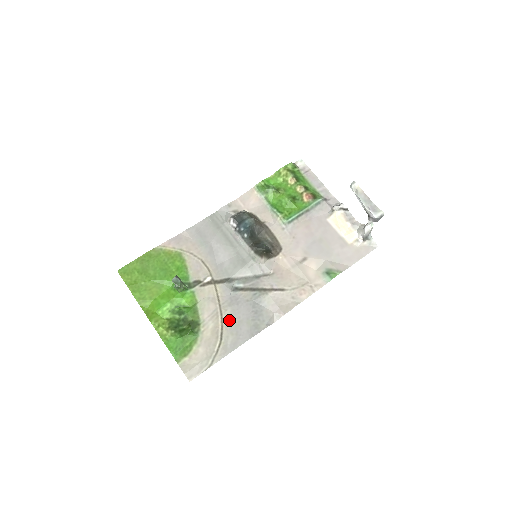
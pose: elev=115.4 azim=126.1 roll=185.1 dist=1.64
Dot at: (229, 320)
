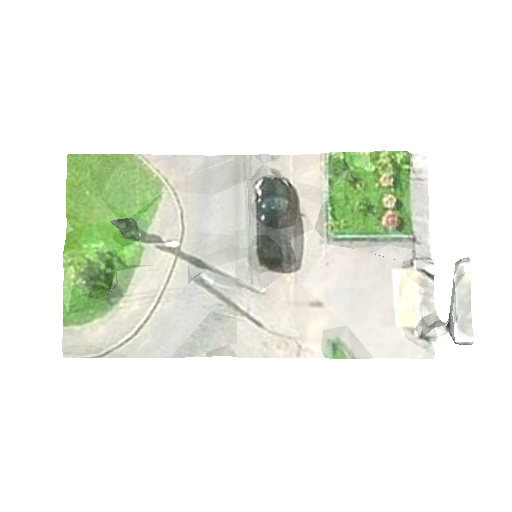
Dot at: (163, 316)
